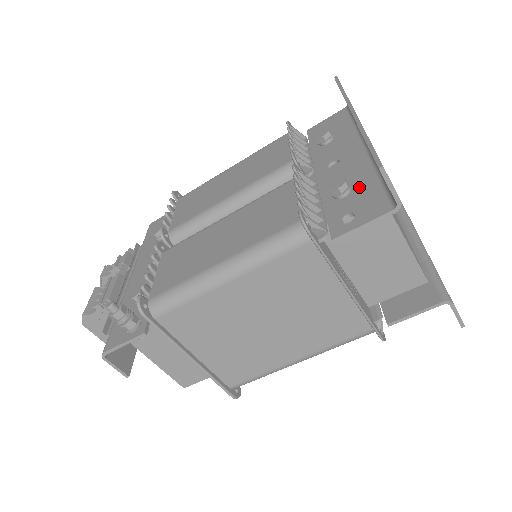
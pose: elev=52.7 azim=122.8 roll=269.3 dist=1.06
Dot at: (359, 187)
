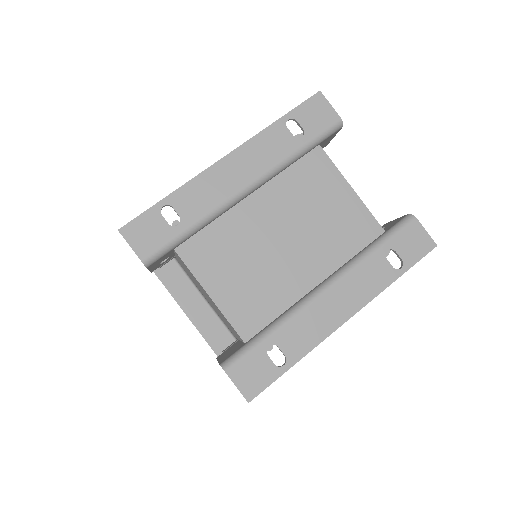
Dot at: occluded
